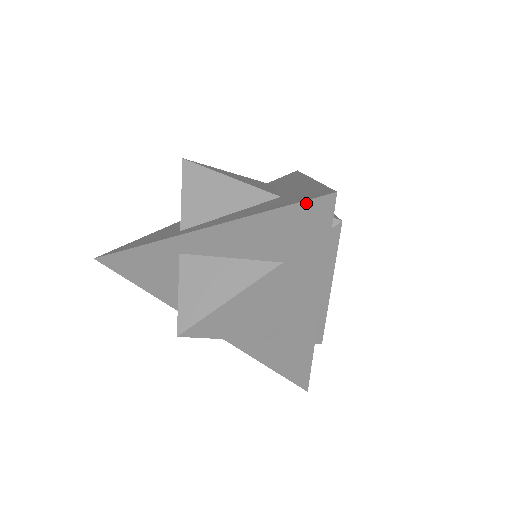
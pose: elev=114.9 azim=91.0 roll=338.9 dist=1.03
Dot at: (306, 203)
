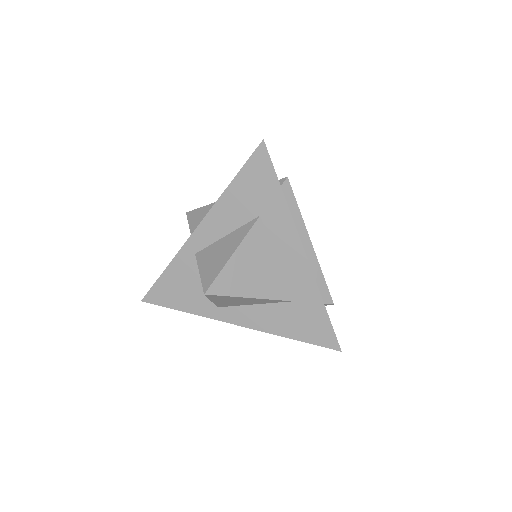
Dot at: (251, 158)
